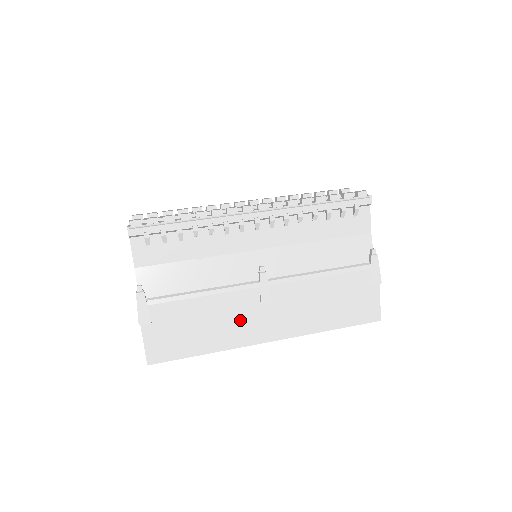
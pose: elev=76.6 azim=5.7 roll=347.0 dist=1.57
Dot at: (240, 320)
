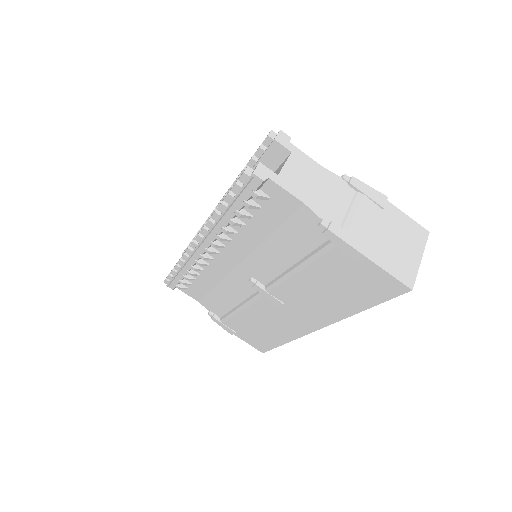
Dot at: (279, 320)
